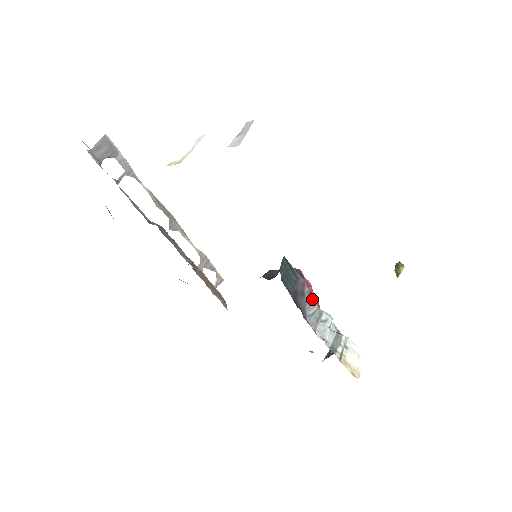
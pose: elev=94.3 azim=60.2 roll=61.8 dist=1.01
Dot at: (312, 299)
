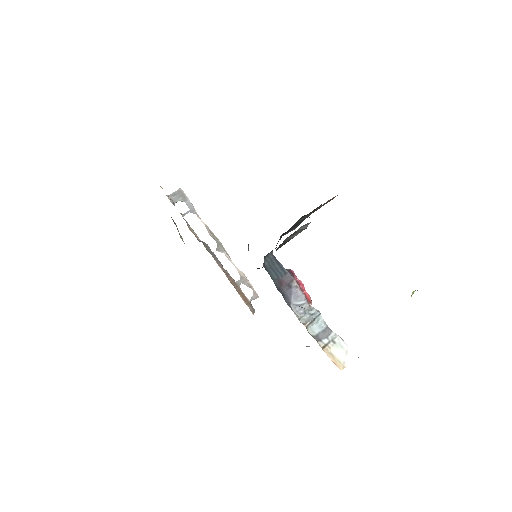
Dot at: (300, 294)
